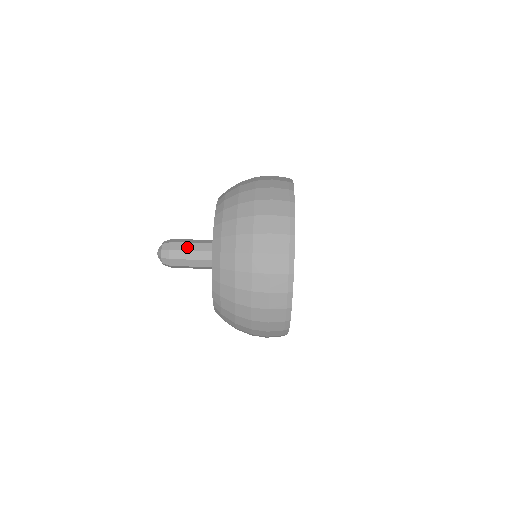
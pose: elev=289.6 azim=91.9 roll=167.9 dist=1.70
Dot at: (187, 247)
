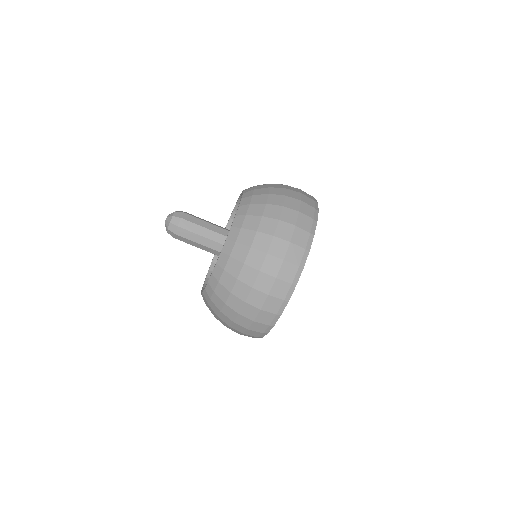
Dot at: (190, 243)
